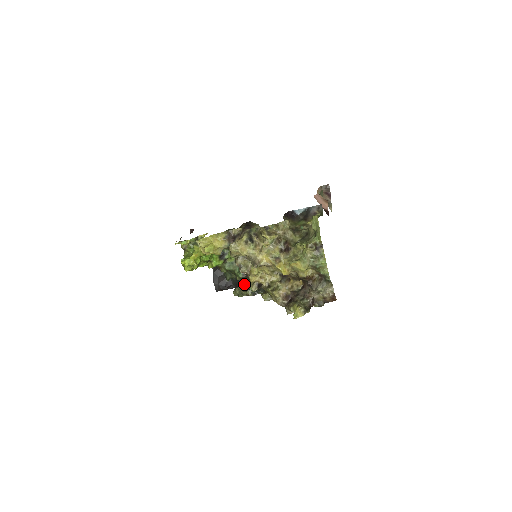
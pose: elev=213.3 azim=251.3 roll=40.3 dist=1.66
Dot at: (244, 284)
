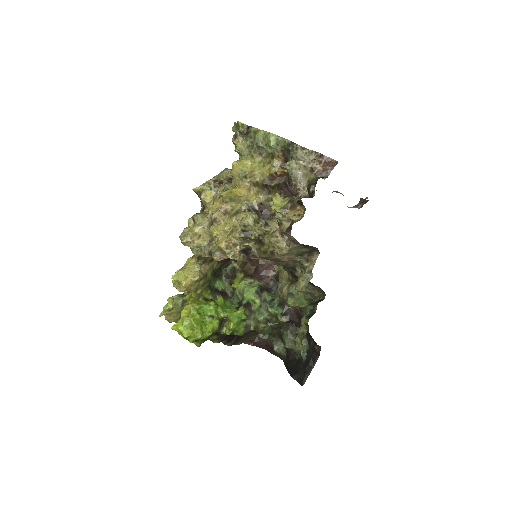
Dot at: (300, 324)
